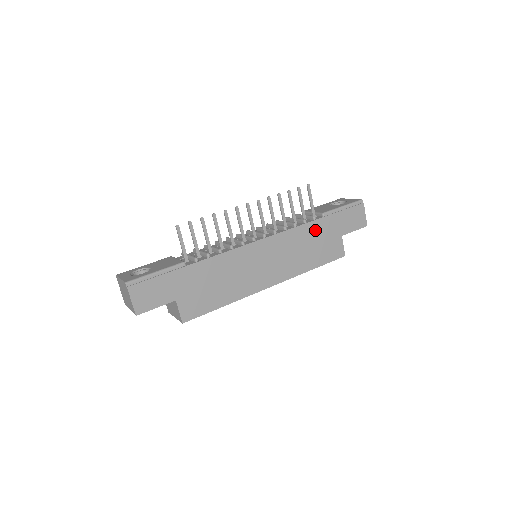
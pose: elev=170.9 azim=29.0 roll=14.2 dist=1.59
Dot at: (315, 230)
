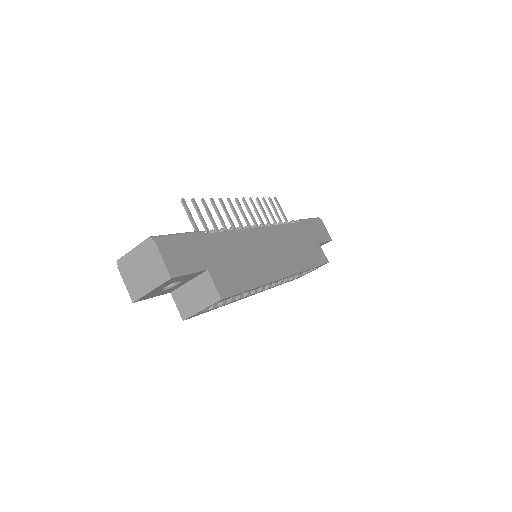
Dot at: (299, 232)
